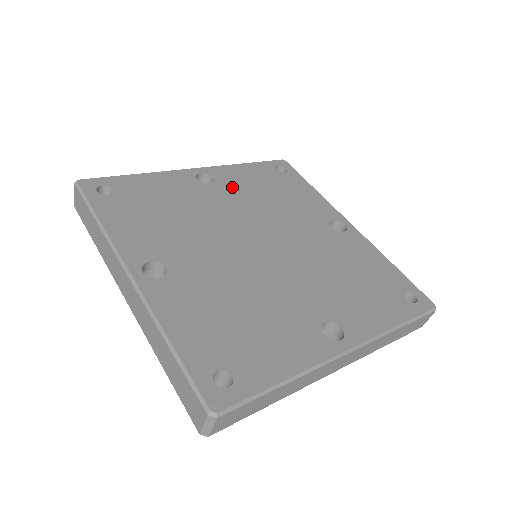
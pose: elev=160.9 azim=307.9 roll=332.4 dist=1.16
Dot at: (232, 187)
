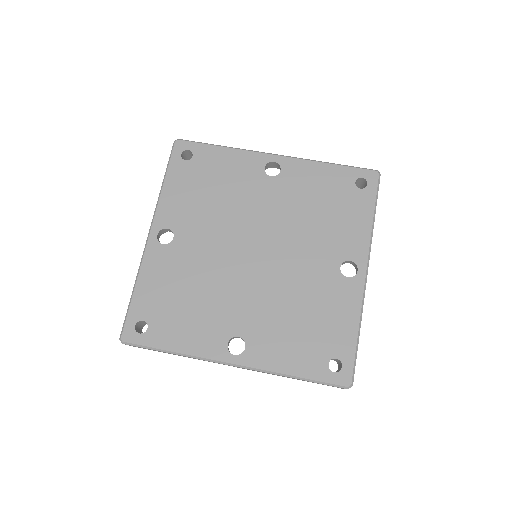
Dot at: (288, 187)
